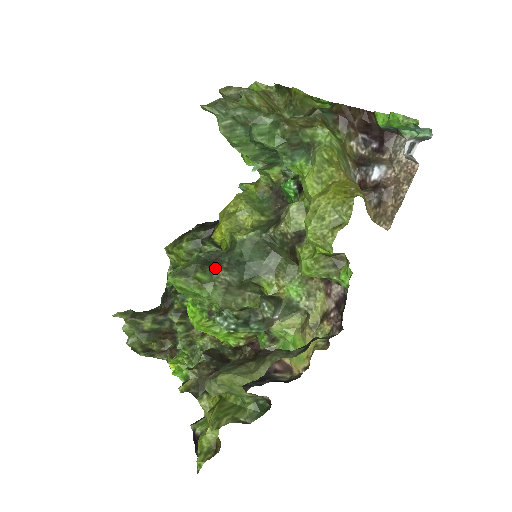
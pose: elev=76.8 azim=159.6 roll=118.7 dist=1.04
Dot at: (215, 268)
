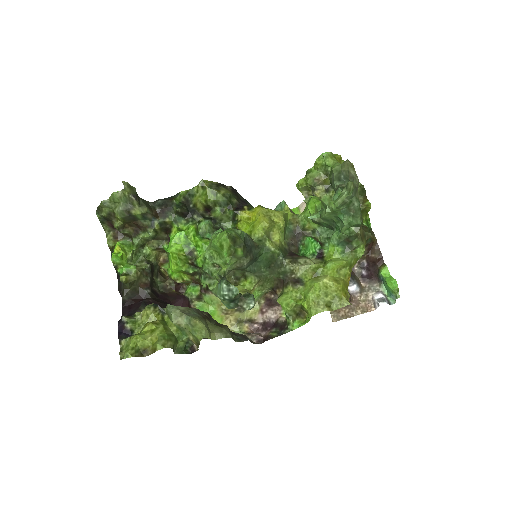
Dot at: (248, 254)
